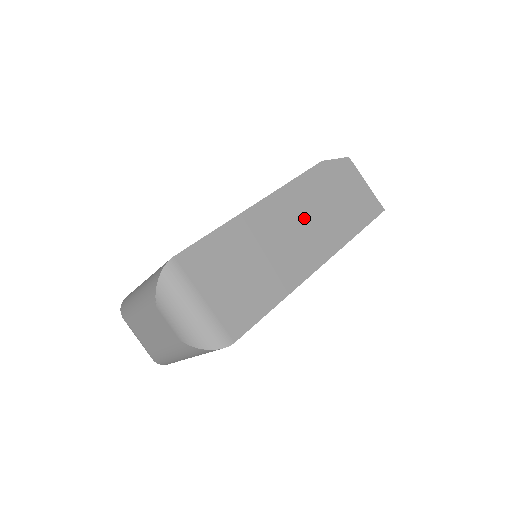
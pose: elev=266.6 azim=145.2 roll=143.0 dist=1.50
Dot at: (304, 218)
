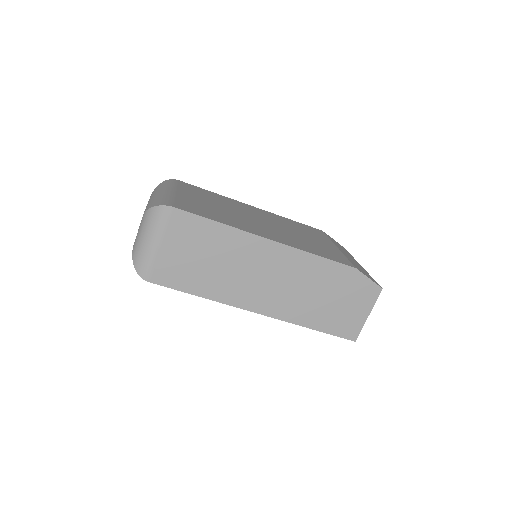
Dot at: (287, 280)
